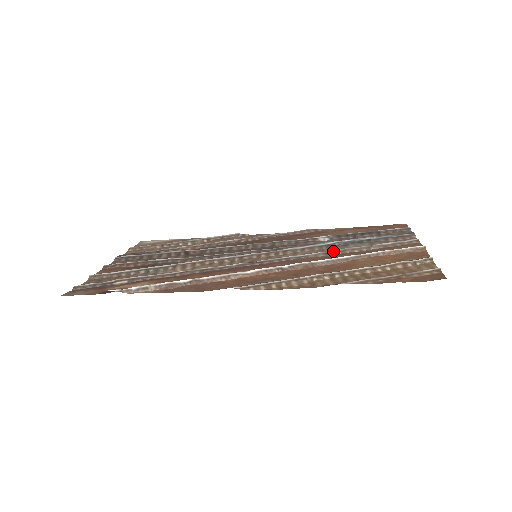
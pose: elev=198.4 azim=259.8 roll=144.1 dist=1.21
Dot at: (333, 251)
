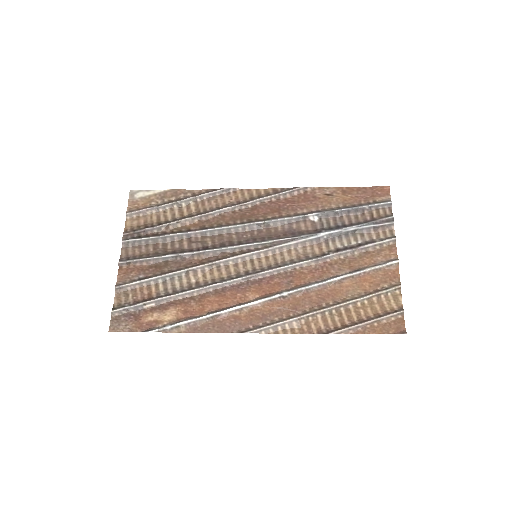
Dot at: (323, 258)
